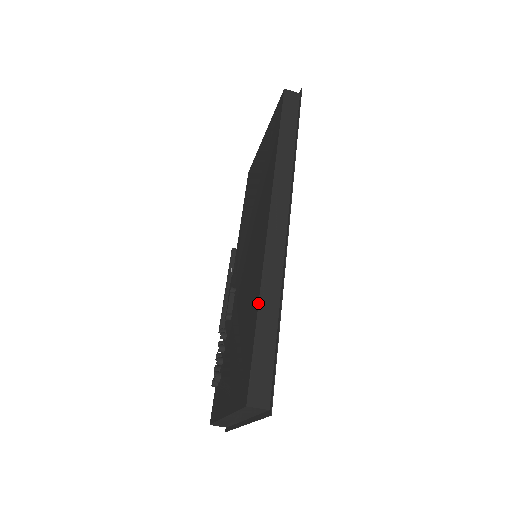
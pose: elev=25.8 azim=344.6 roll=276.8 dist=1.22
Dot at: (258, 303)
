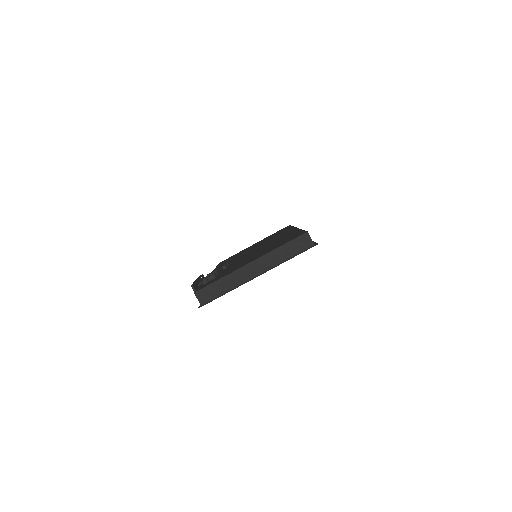
Dot at: (301, 229)
